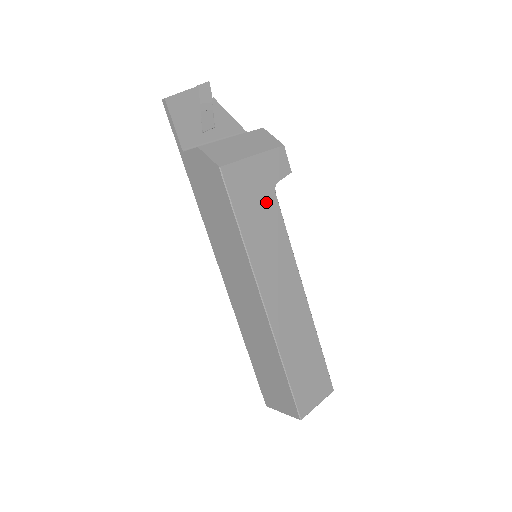
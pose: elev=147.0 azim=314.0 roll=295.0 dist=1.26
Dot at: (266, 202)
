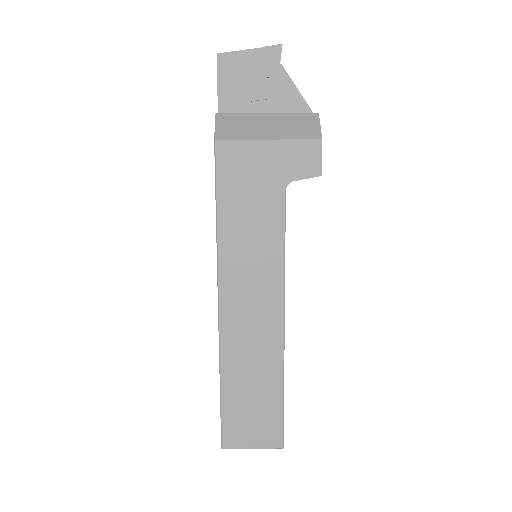
Dot at: (266, 198)
